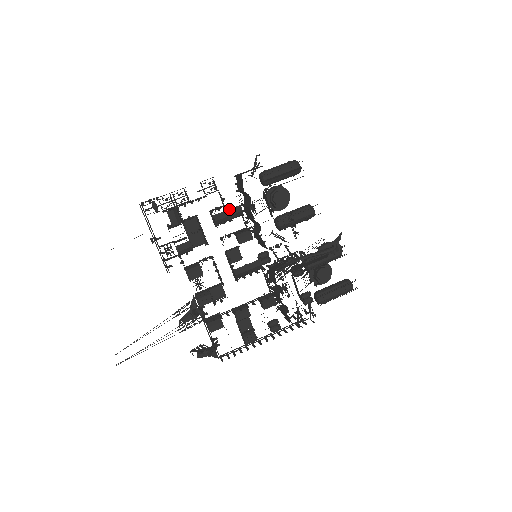
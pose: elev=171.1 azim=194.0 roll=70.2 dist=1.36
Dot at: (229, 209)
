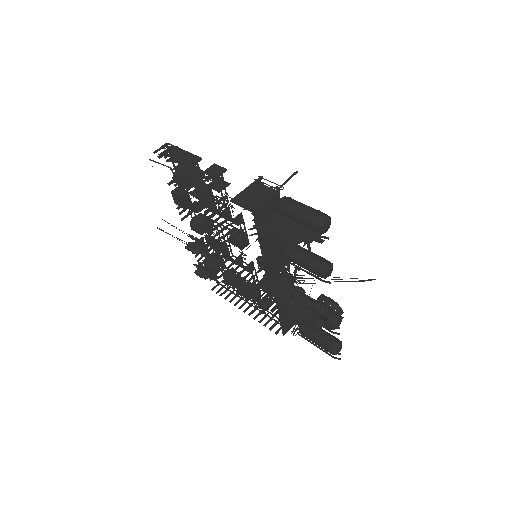
Dot at: (223, 213)
